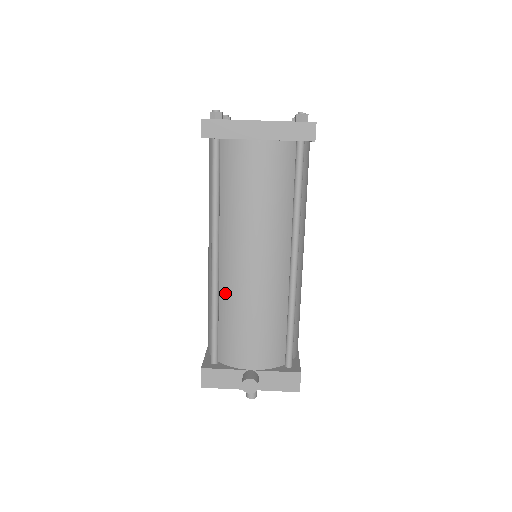
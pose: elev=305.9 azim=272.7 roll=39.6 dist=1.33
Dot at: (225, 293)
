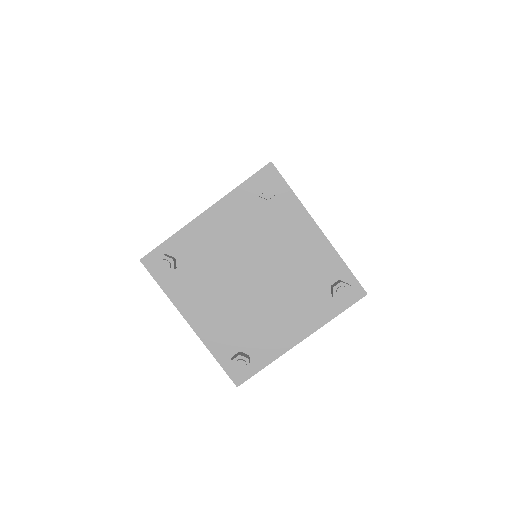
Dot at: occluded
